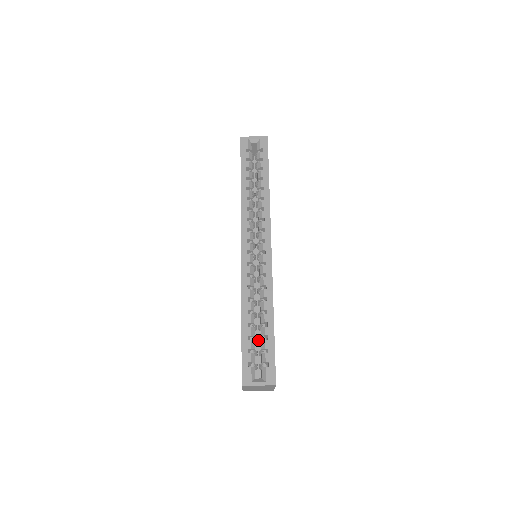
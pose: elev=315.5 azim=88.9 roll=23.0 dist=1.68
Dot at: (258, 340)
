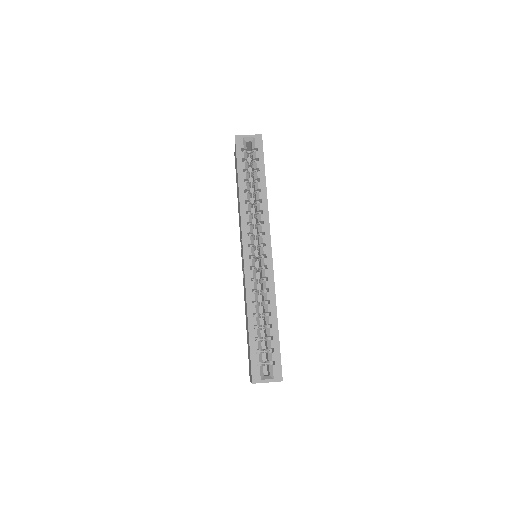
Dot at: occluded
